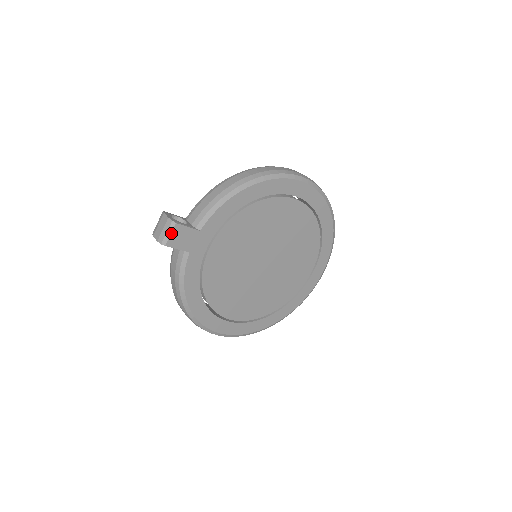
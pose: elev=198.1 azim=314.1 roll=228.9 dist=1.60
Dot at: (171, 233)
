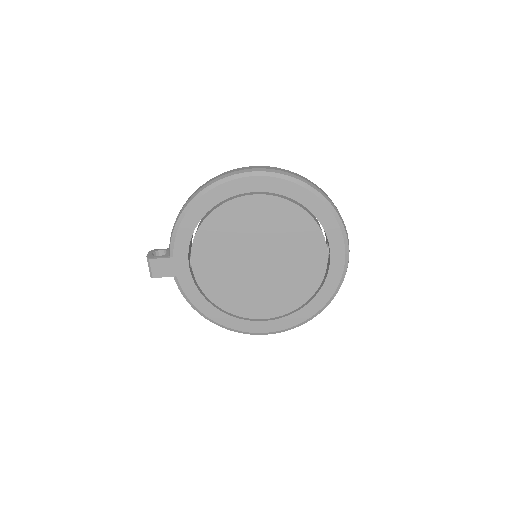
Dot at: (151, 267)
